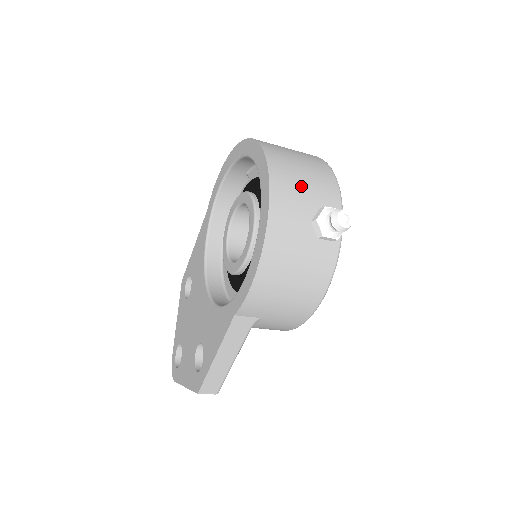
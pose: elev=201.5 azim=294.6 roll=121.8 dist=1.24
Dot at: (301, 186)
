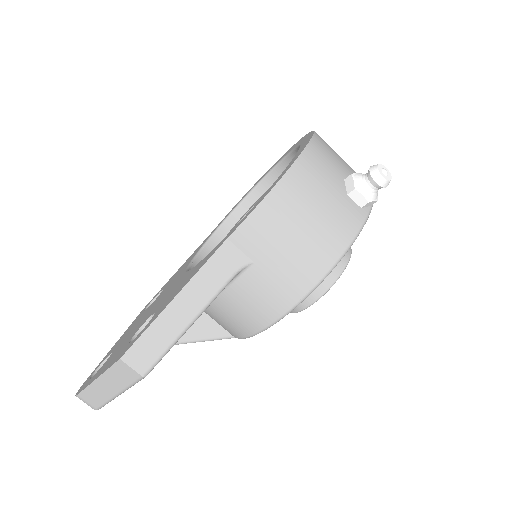
Dot at: (340, 158)
